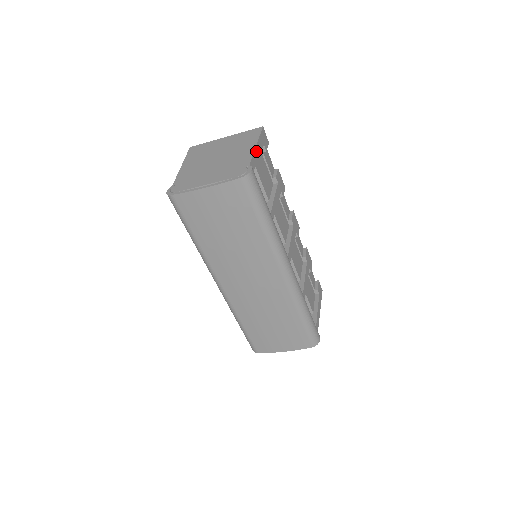
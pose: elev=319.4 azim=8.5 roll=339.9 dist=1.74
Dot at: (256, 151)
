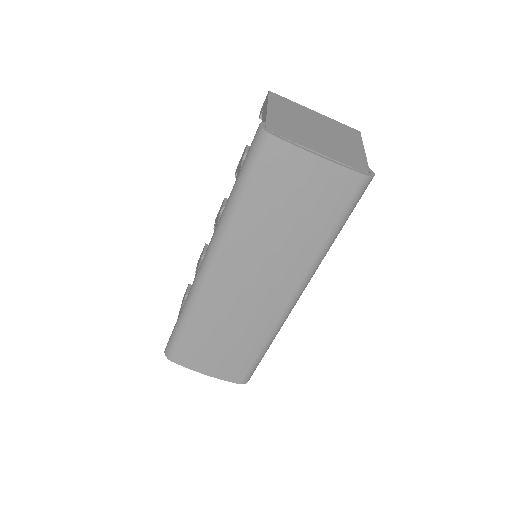
Dot at: occluded
